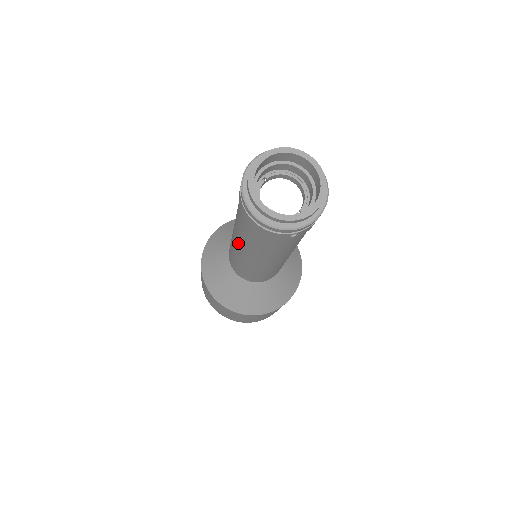
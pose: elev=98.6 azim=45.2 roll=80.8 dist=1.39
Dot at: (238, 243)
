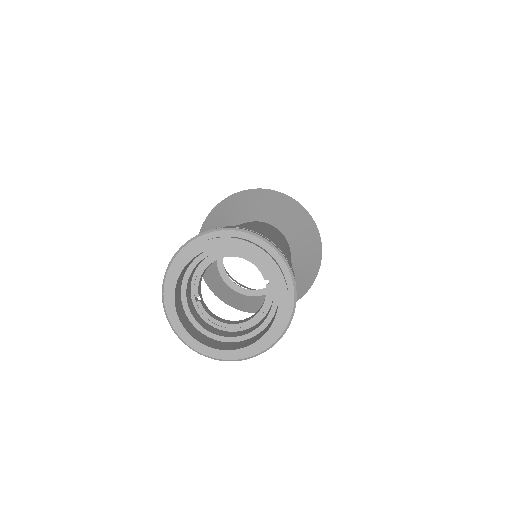
Dot at: occluded
